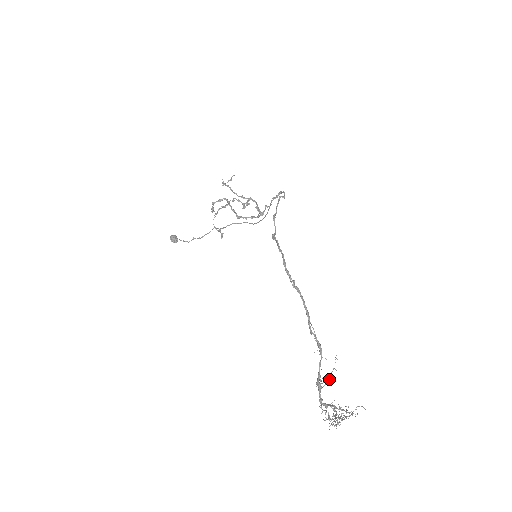
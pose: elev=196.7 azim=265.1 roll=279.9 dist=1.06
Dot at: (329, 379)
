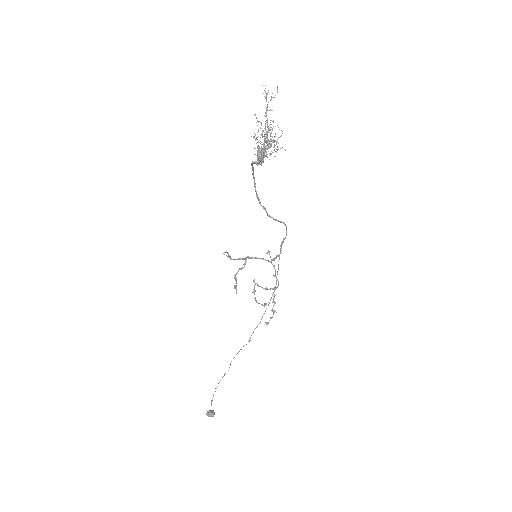
Dot at: occluded
